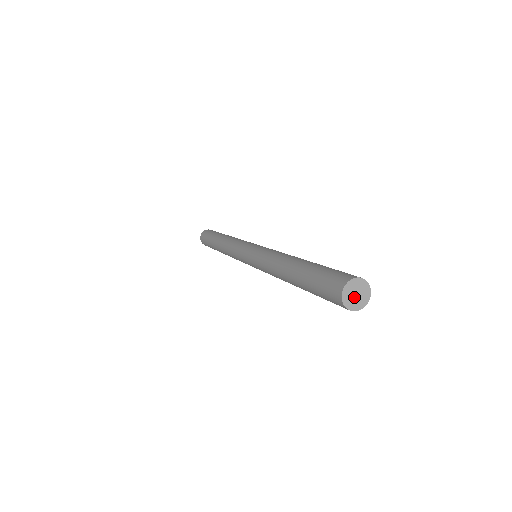
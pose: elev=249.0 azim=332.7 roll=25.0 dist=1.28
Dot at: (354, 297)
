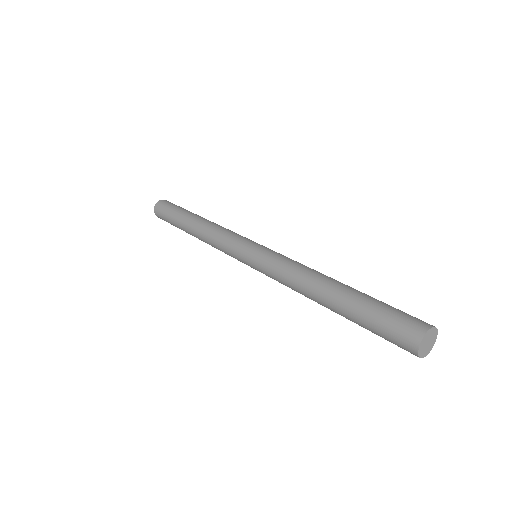
Dot at: (426, 346)
